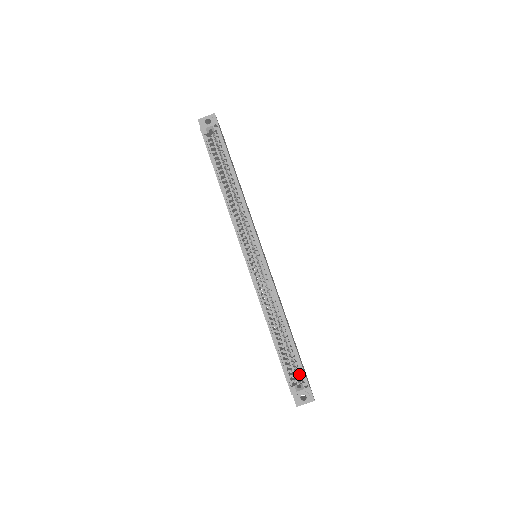
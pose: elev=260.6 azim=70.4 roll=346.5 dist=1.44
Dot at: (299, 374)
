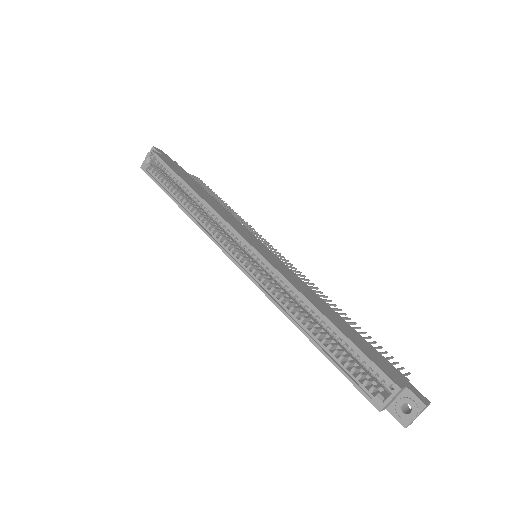
Dot at: (374, 374)
